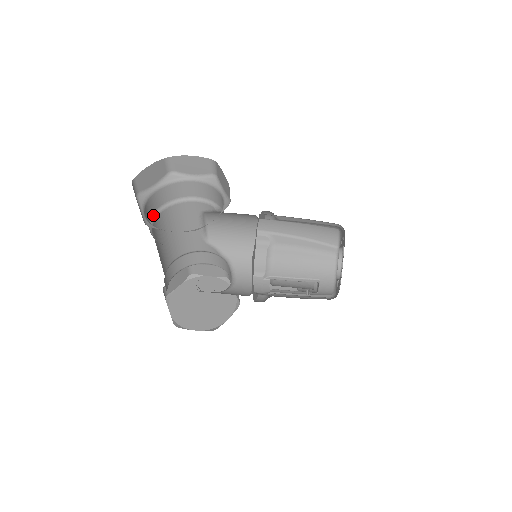
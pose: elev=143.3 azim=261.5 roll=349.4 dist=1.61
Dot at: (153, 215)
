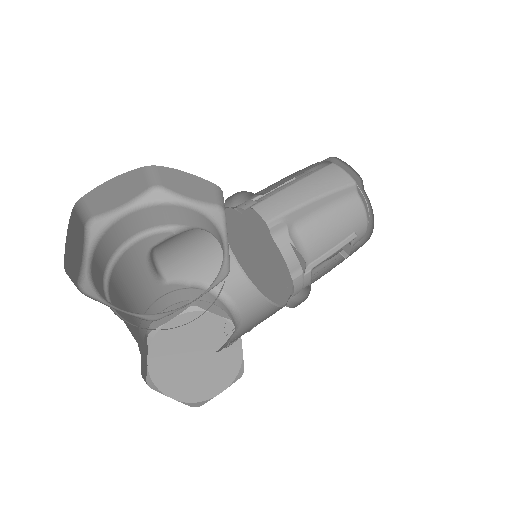
Dot at: occluded
